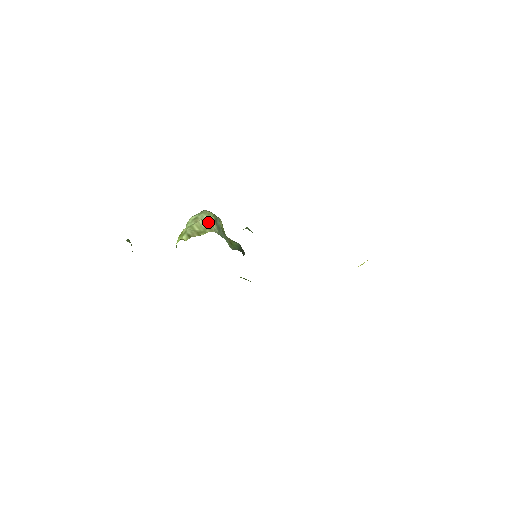
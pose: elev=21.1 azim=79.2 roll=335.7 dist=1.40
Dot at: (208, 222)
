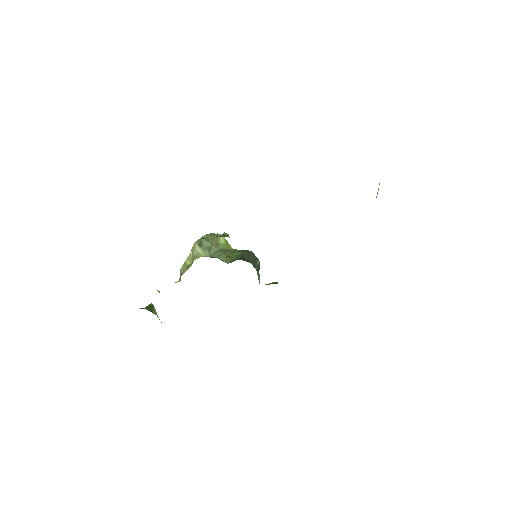
Dot at: (193, 250)
